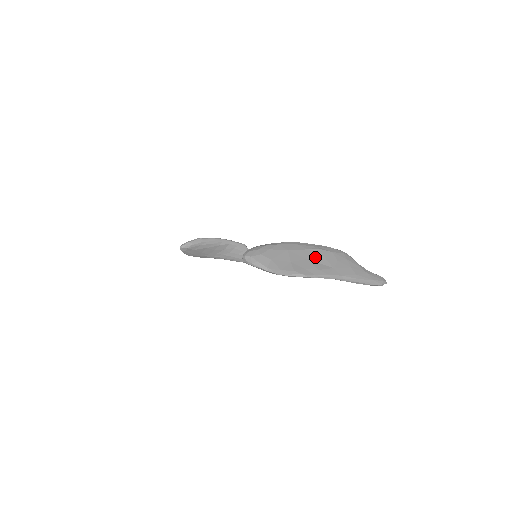
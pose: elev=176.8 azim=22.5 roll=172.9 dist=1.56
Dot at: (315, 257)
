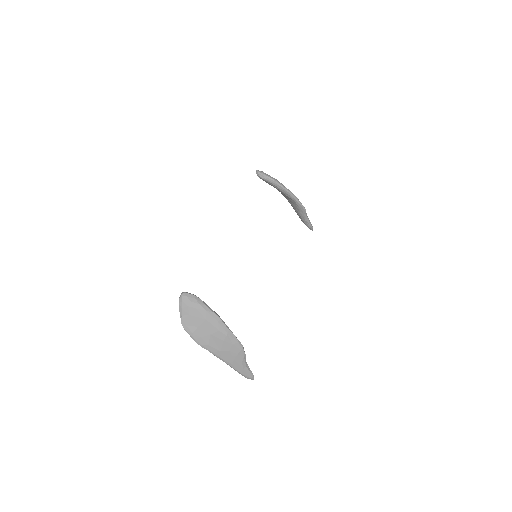
Dot at: (217, 338)
